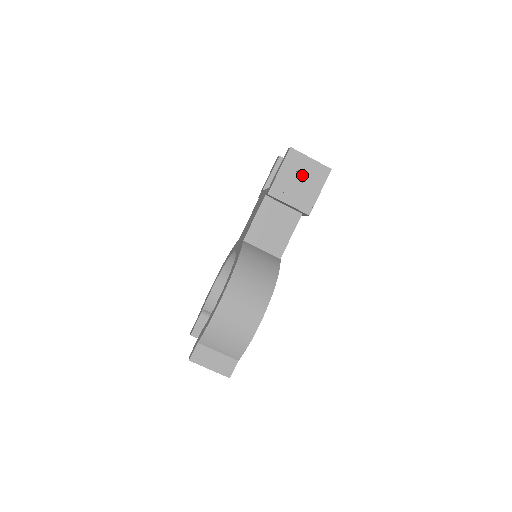
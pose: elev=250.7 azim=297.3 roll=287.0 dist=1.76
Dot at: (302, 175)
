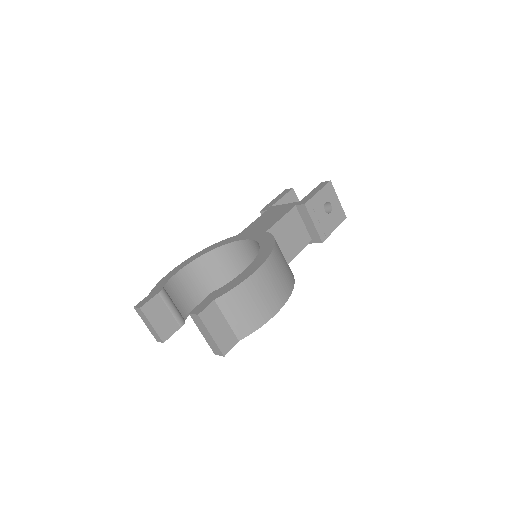
Dot at: occluded
